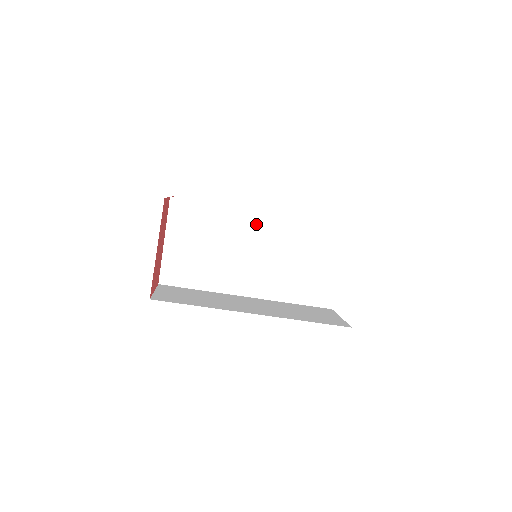
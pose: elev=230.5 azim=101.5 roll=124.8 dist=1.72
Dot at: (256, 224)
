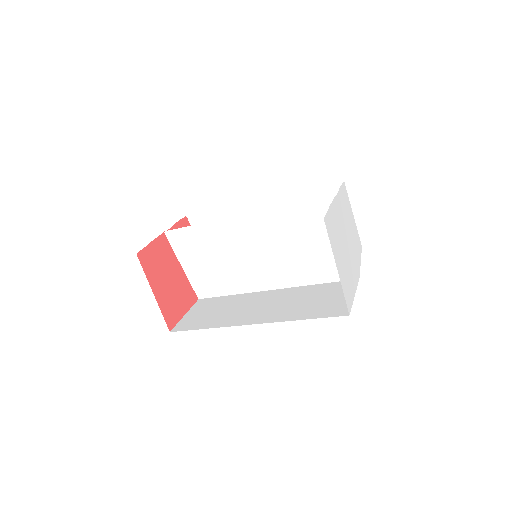
Dot at: (241, 228)
